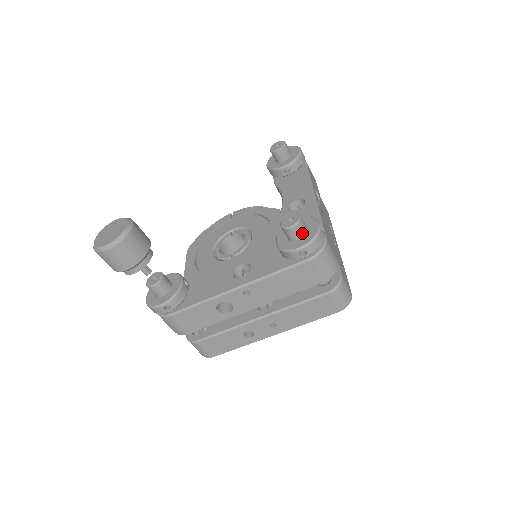
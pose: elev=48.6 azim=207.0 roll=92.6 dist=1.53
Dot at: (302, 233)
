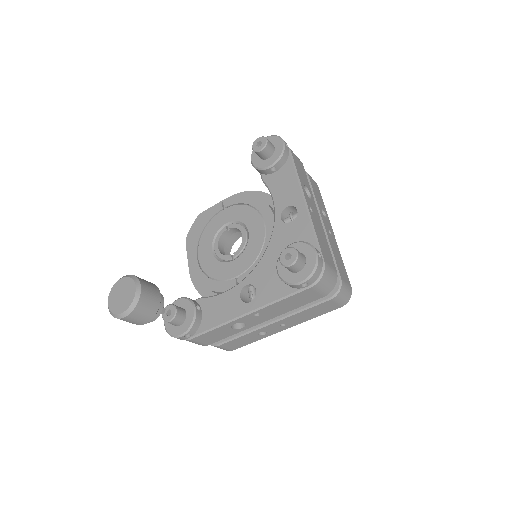
Dot at: (301, 266)
